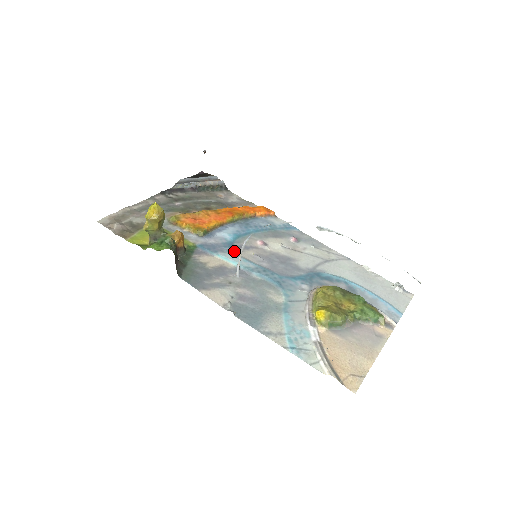
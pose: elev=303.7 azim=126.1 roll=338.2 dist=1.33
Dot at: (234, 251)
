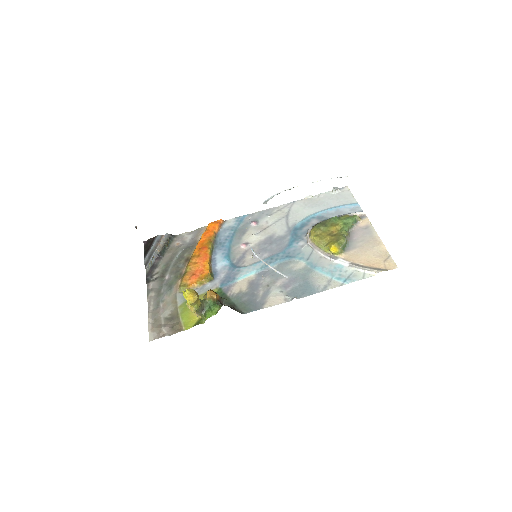
Dot at: (241, 267)
